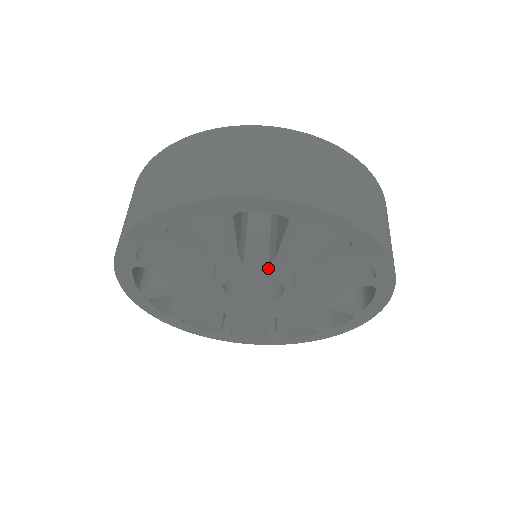
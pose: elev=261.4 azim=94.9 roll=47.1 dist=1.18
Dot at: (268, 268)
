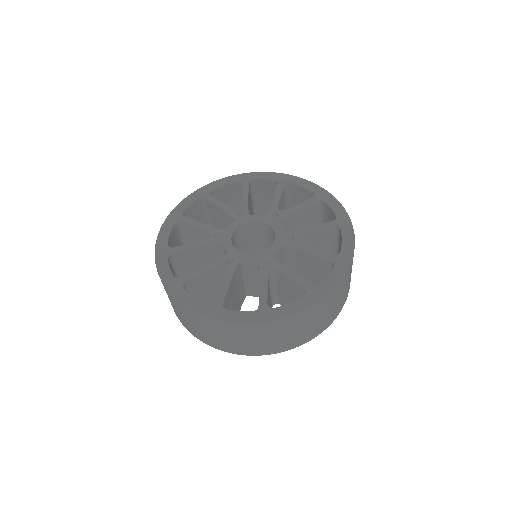
Dot at: (235, 220)
